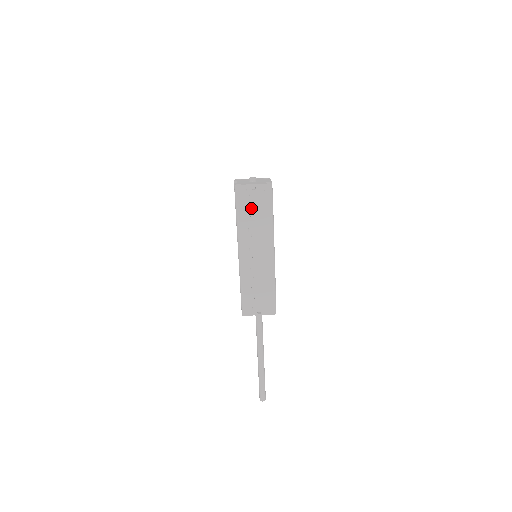
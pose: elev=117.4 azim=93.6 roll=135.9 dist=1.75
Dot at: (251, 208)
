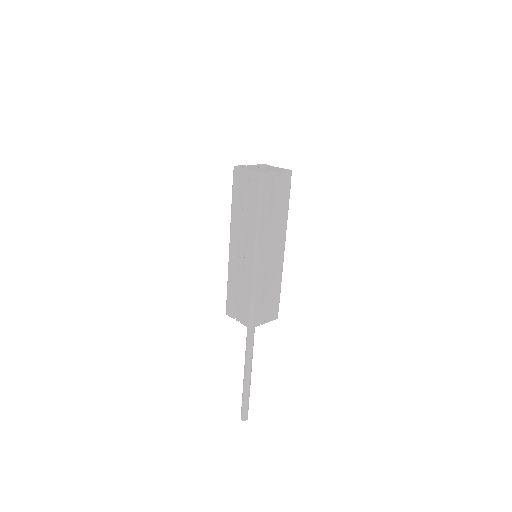
Dot at: (273, 200)
